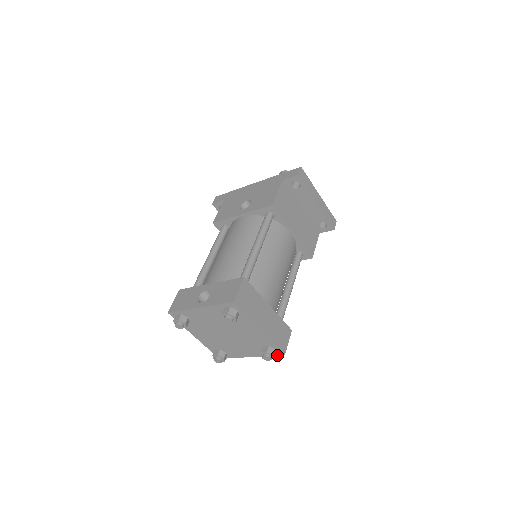
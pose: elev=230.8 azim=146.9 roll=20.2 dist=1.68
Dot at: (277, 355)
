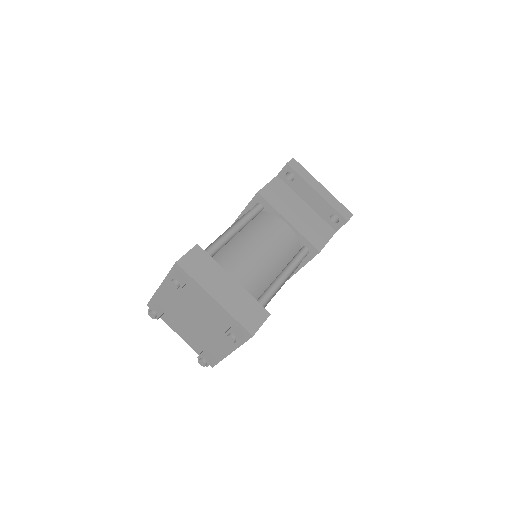
Dot at: (248, 339)
